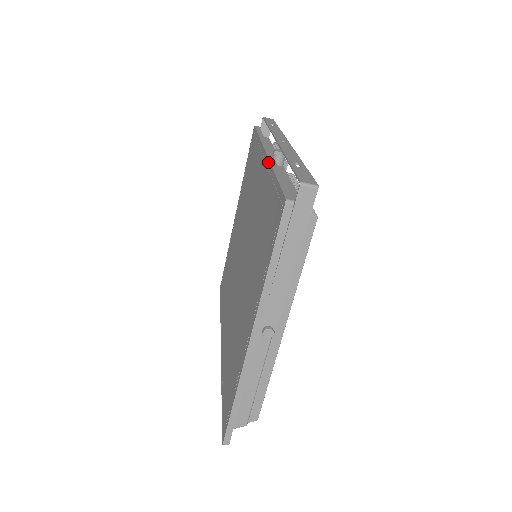
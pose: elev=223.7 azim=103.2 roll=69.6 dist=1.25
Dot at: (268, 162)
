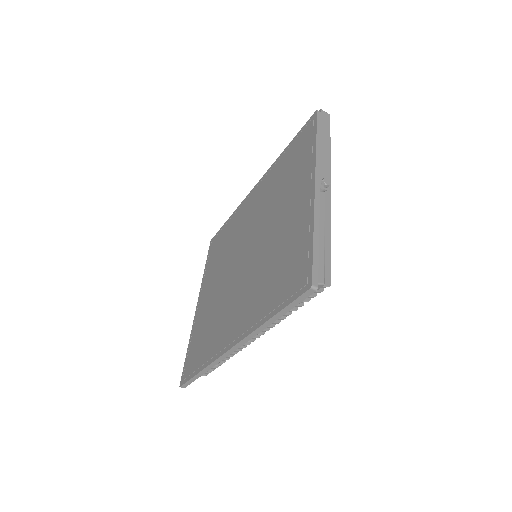
Dot at: (267, 172)
